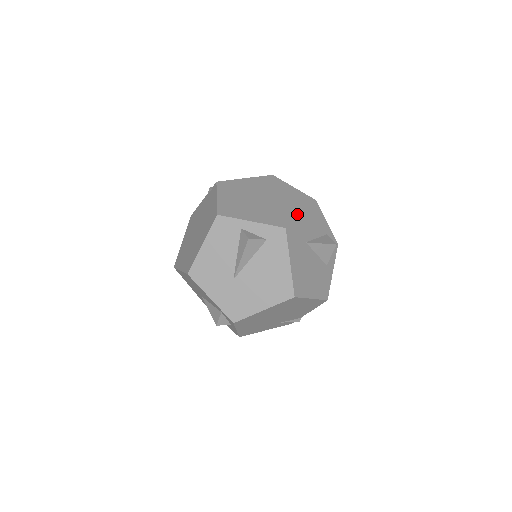
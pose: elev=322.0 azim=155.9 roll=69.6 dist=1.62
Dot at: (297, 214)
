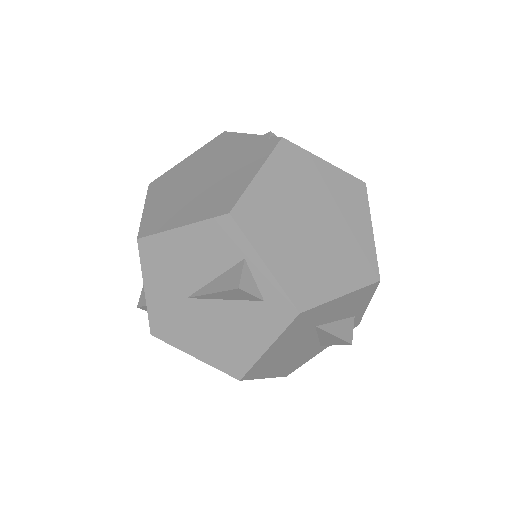
Dot at: (336, 294)
